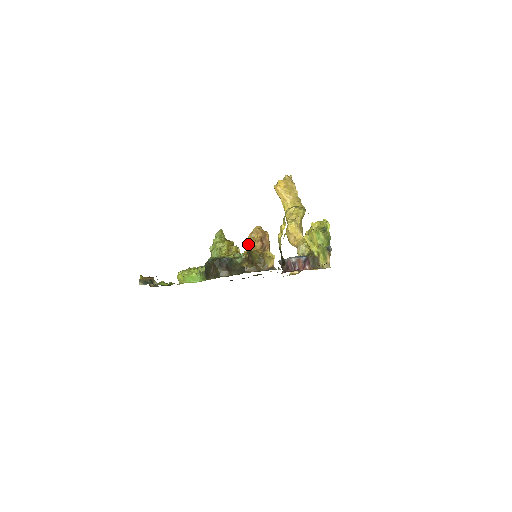
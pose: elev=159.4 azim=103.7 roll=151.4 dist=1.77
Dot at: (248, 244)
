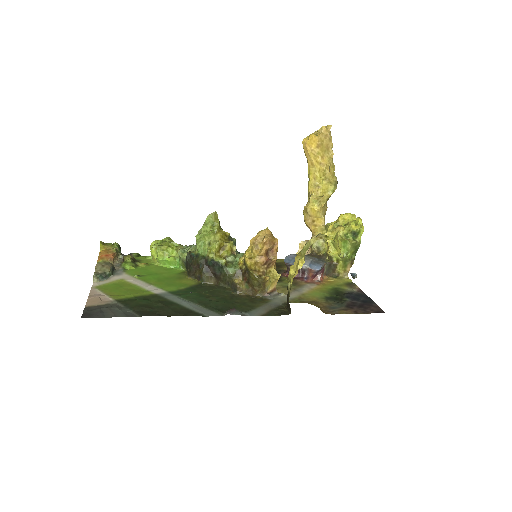
Dot at: (247, 258)
